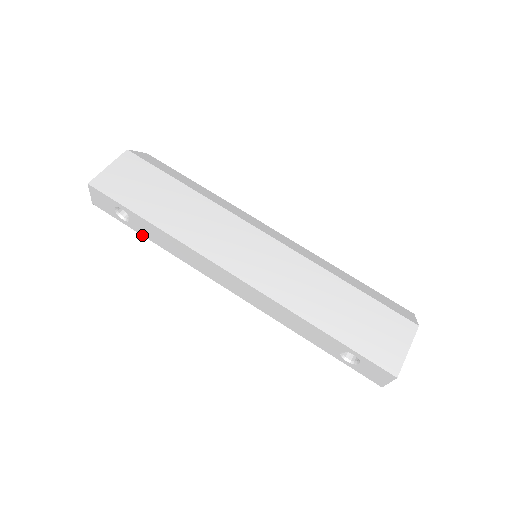
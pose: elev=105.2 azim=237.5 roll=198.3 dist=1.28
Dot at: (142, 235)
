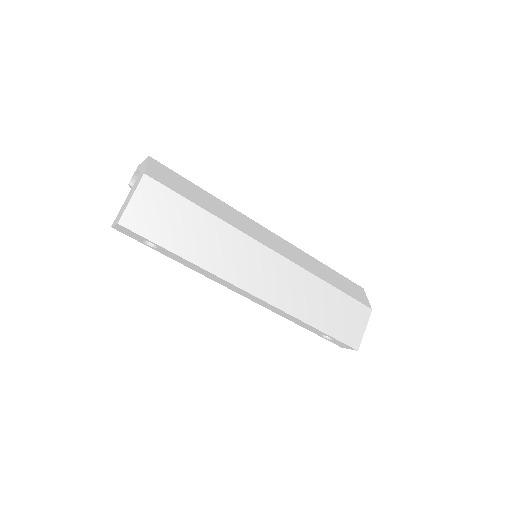
Dot at: (165, 255)
